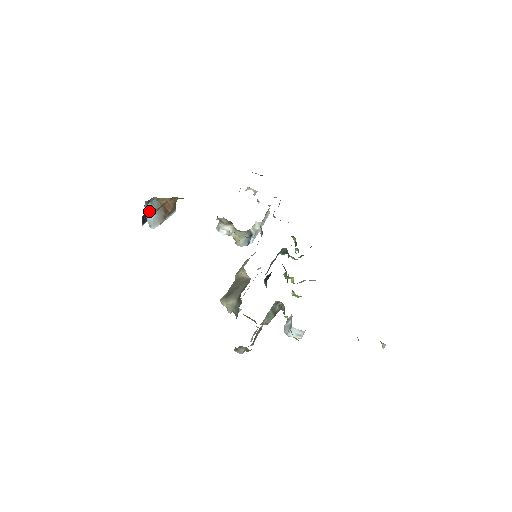
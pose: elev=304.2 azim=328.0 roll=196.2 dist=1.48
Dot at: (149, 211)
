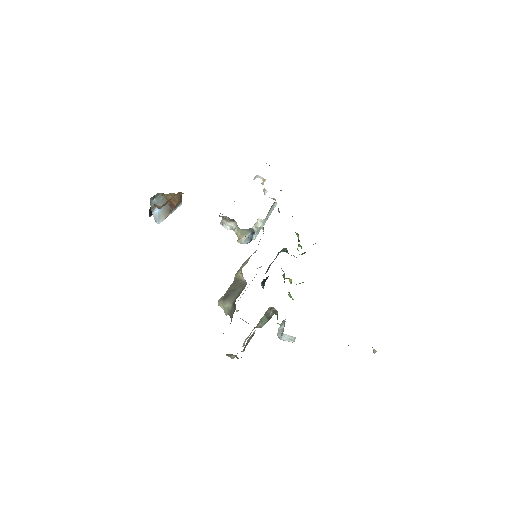
Dot at: (154, 206)
